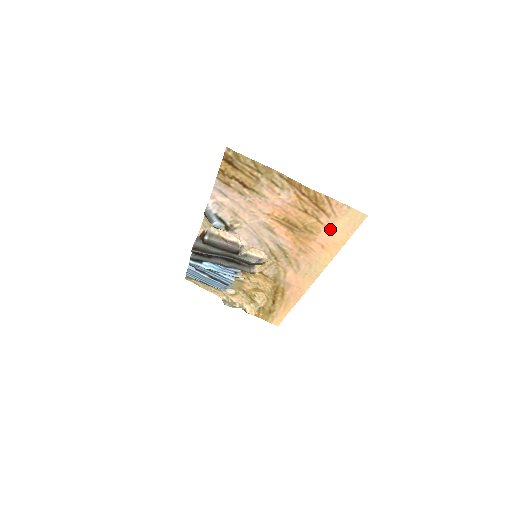
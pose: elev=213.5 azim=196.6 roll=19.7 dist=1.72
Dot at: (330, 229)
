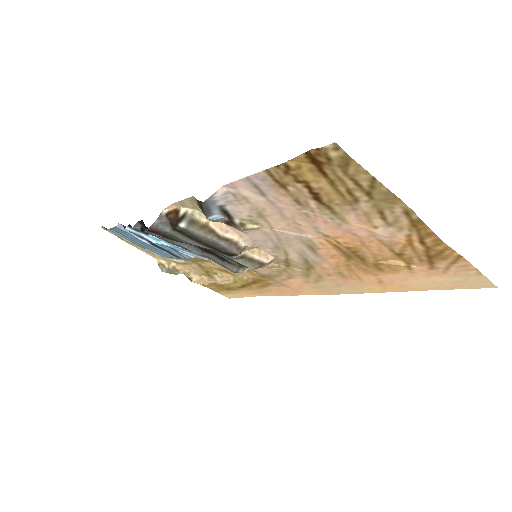
Dot at: (416, 276)
